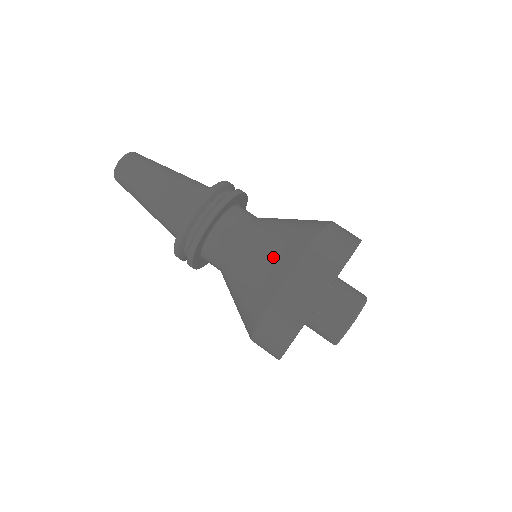
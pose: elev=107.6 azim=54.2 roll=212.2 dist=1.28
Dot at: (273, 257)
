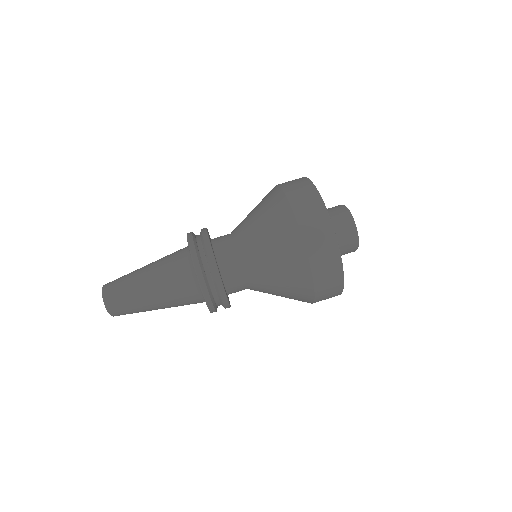
Dot at: (282, 249)
